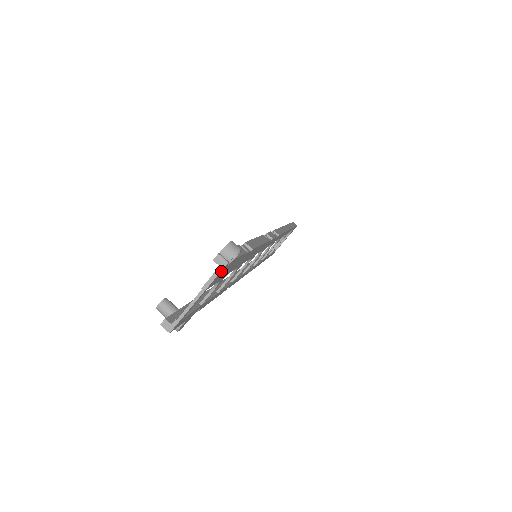
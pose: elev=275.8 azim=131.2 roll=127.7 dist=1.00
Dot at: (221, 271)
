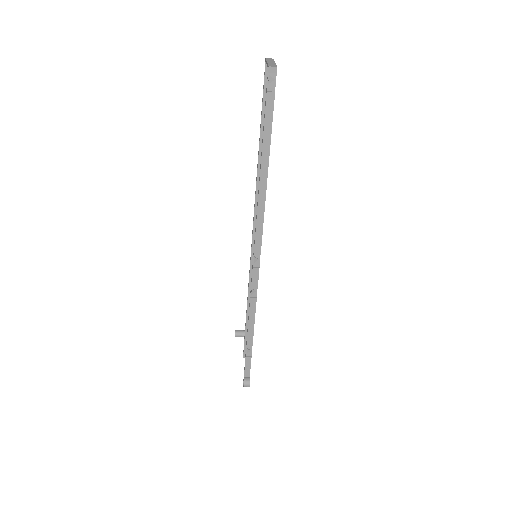
Dot at: occluded
